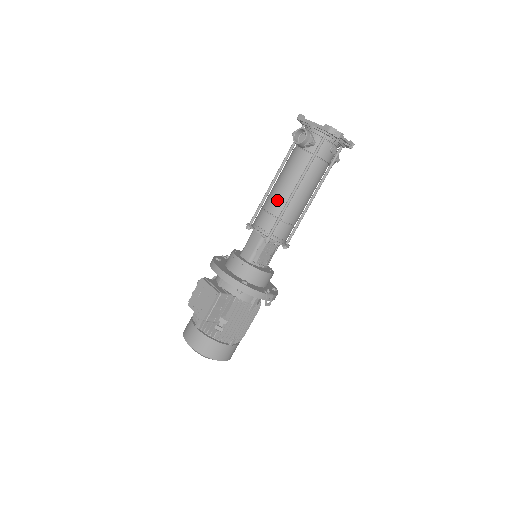
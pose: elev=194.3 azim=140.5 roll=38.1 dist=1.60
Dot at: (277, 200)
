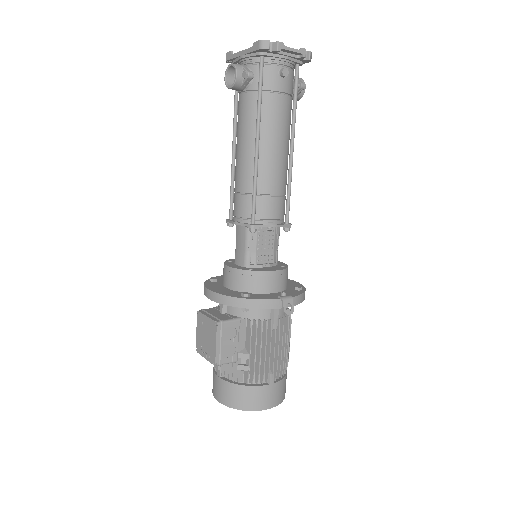
Dot at: (243, 172)
